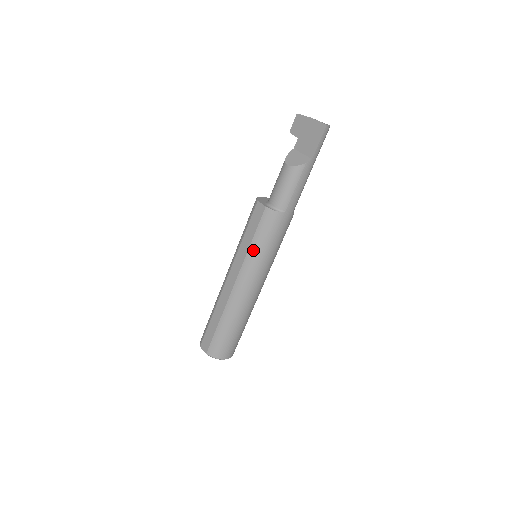
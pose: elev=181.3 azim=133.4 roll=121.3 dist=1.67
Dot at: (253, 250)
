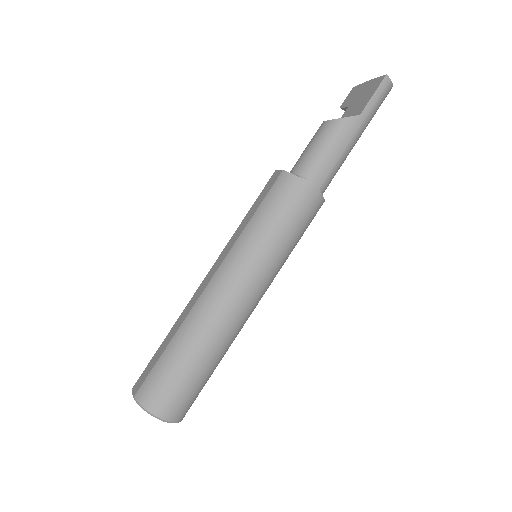
Dot at: (250, 229)
